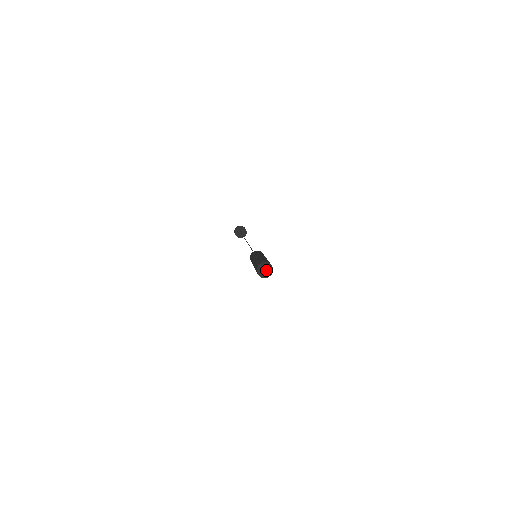
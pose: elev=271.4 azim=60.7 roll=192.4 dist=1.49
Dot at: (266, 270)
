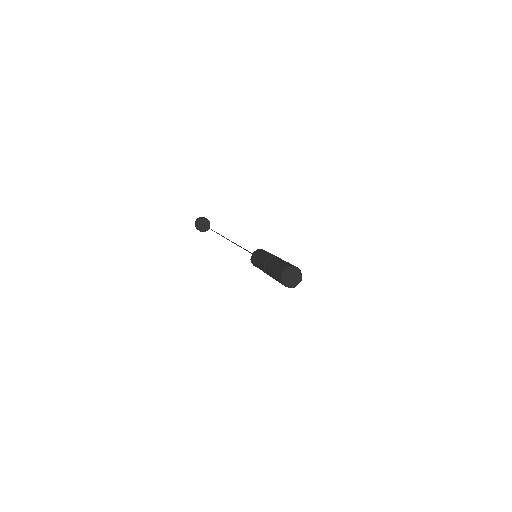
Dot at: (292, 276)
